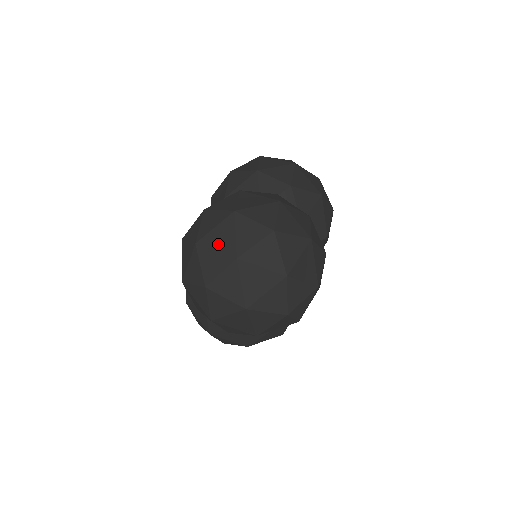
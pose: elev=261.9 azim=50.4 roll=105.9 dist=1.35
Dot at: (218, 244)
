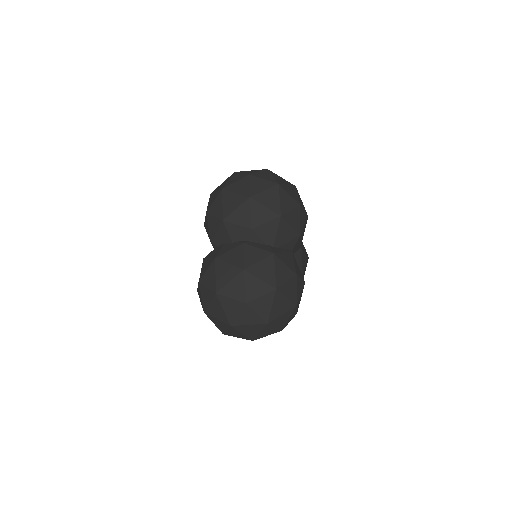
Dot at: (216, 315)
